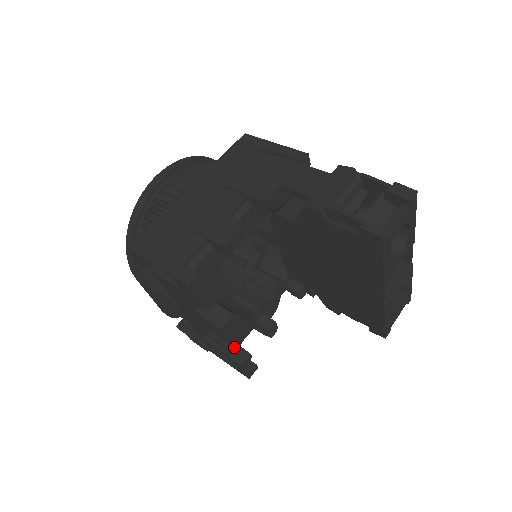
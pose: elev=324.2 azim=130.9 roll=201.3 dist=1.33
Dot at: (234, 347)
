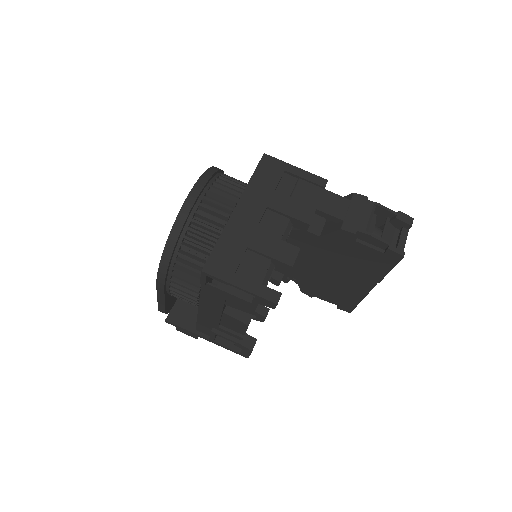
Dot at: (244, 336)
